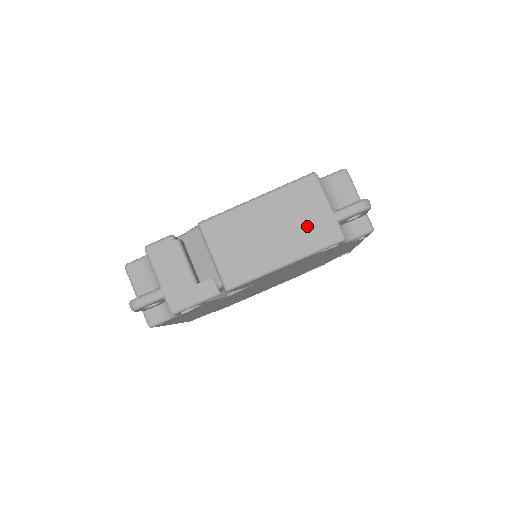
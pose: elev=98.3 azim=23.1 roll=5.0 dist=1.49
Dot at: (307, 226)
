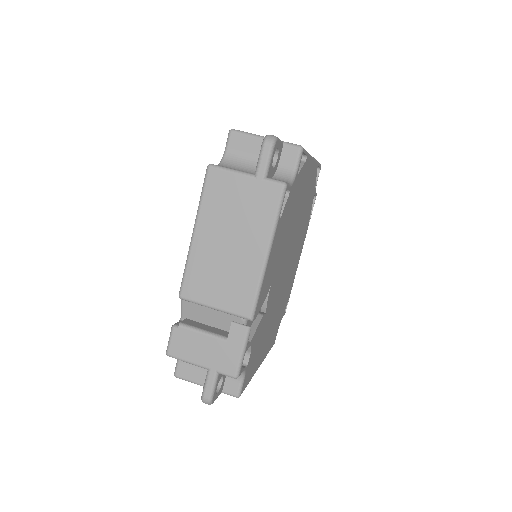
Dot at: (249, 209)
